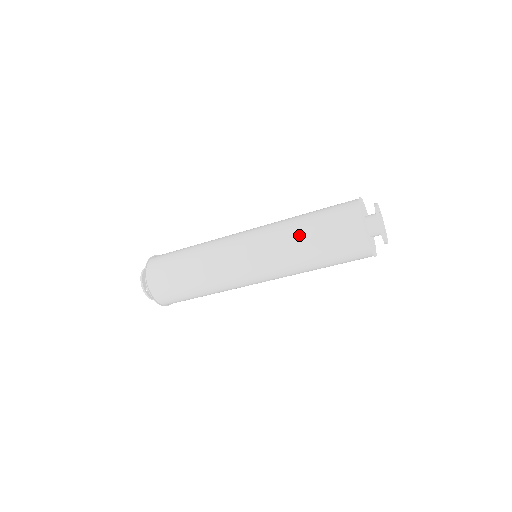
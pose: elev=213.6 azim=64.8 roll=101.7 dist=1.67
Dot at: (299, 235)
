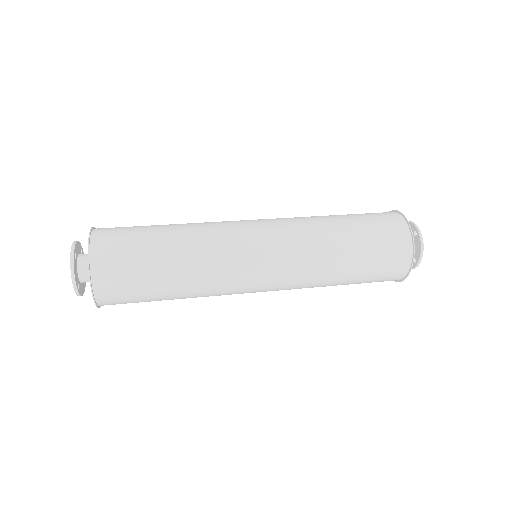
Dot at: (339, 261)
